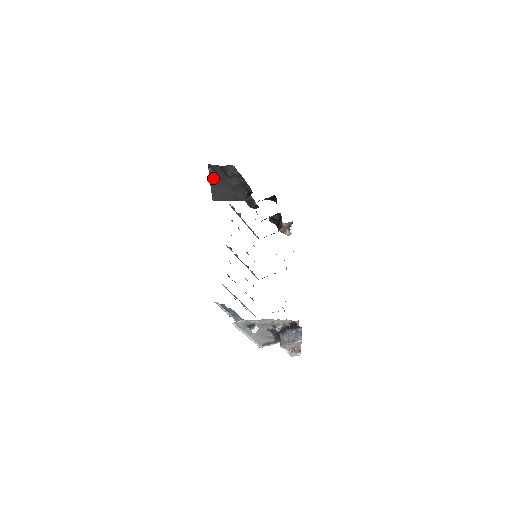
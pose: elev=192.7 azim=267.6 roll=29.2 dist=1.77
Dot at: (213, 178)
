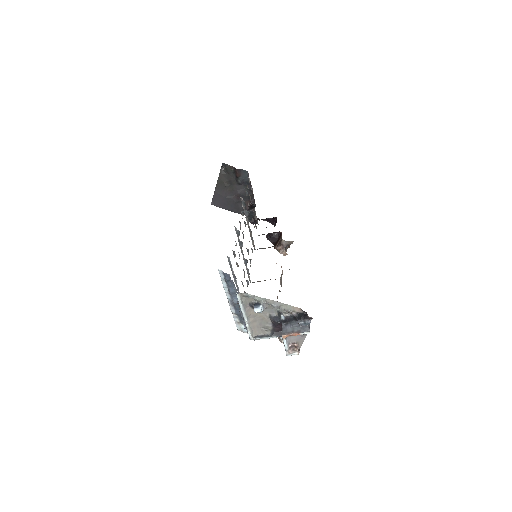
Dot at: (222, 179)
